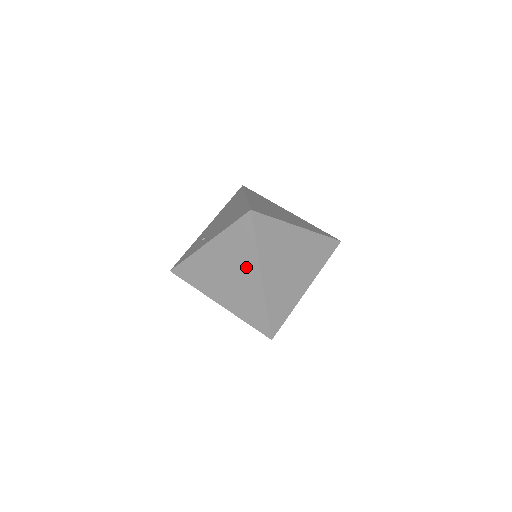
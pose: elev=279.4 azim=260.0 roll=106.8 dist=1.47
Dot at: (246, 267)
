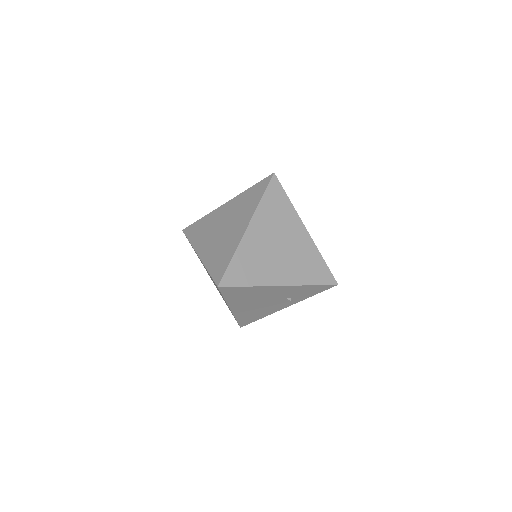
Dot at: (241, 218)
